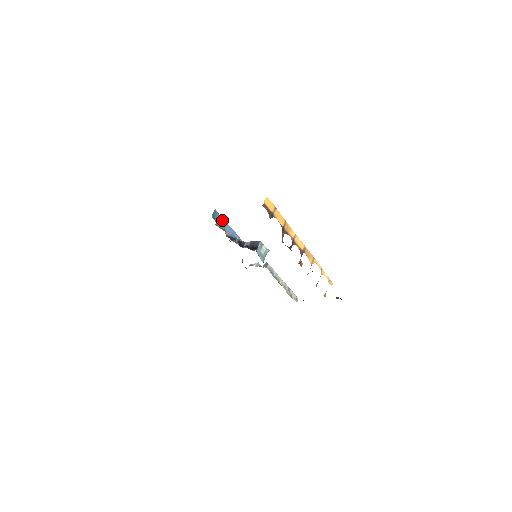
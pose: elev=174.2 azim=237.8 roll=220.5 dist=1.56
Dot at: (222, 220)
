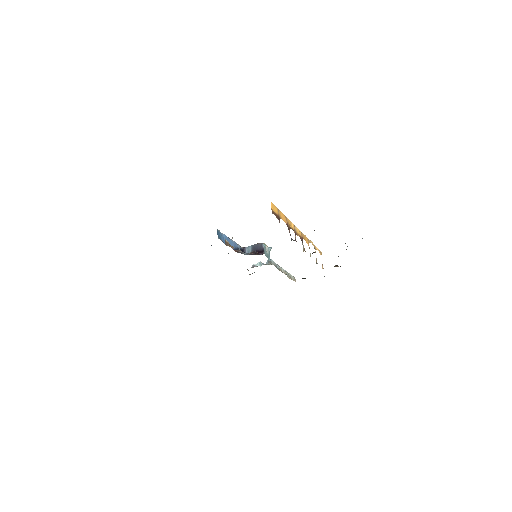
Dot at: (225, 237)
